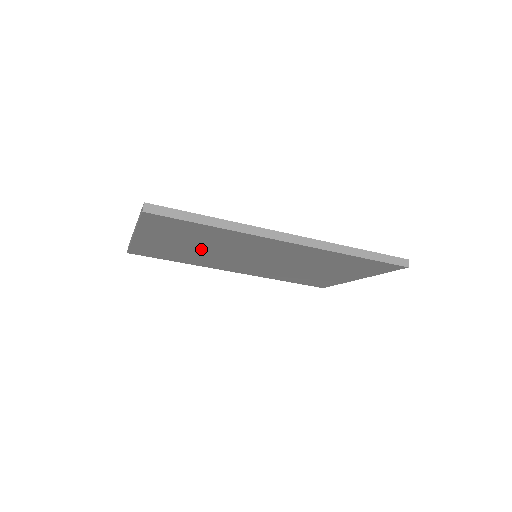
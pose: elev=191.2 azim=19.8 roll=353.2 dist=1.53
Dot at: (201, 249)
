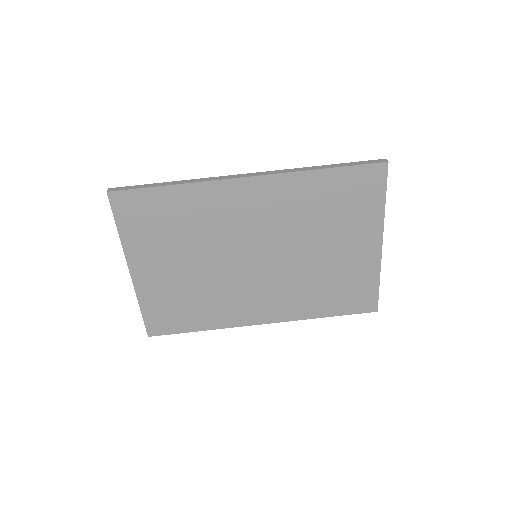
Dot at: (197, 265)
